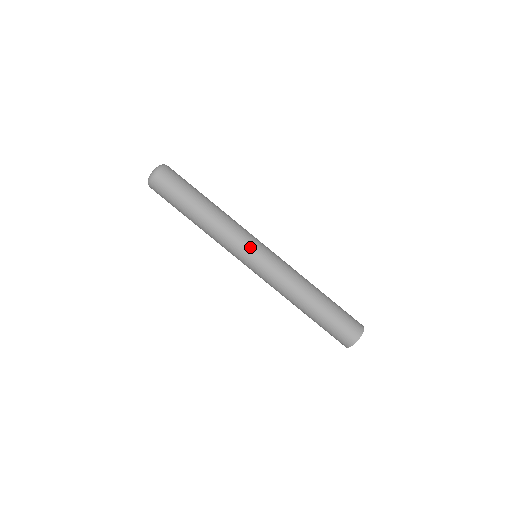
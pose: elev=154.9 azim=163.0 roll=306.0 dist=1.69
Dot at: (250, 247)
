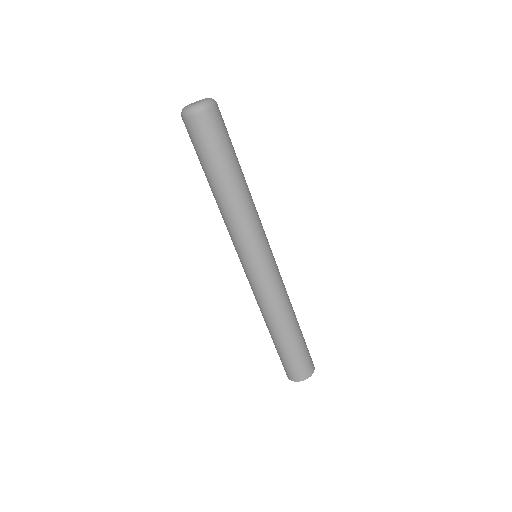
Dot at: (243, 254)
